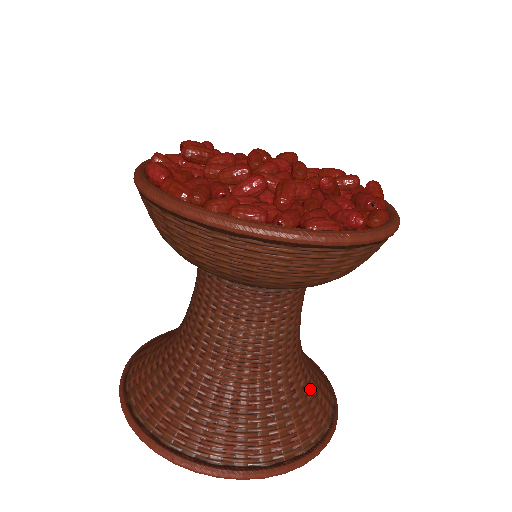
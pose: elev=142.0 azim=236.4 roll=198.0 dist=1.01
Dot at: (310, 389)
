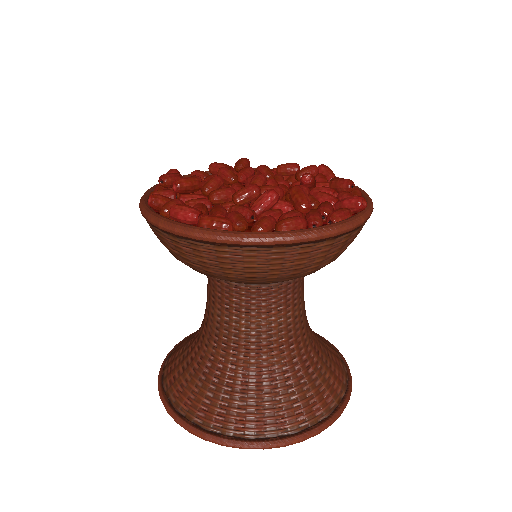
Dot at: (323, 345)
